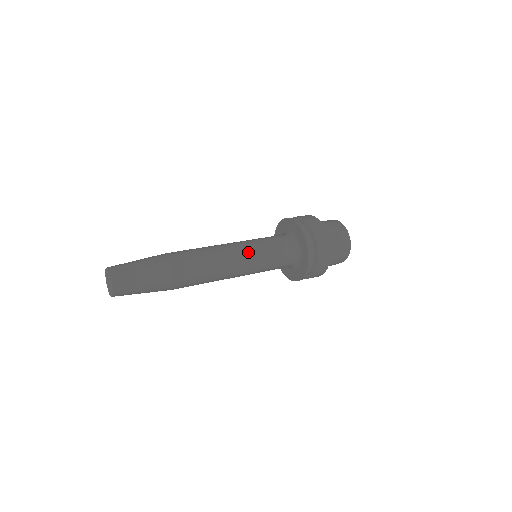
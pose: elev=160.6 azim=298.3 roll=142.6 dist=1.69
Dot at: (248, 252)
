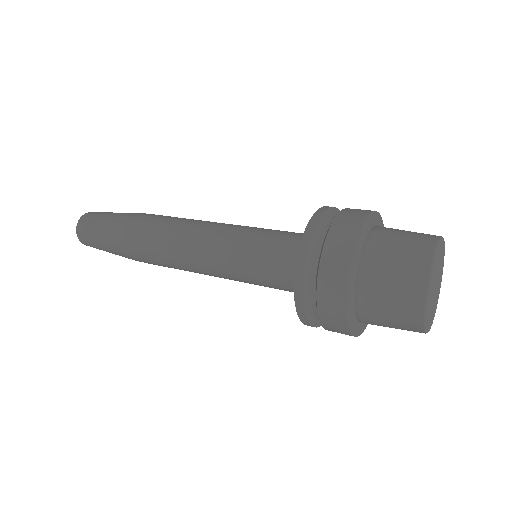
Dot at: (225, 233)
